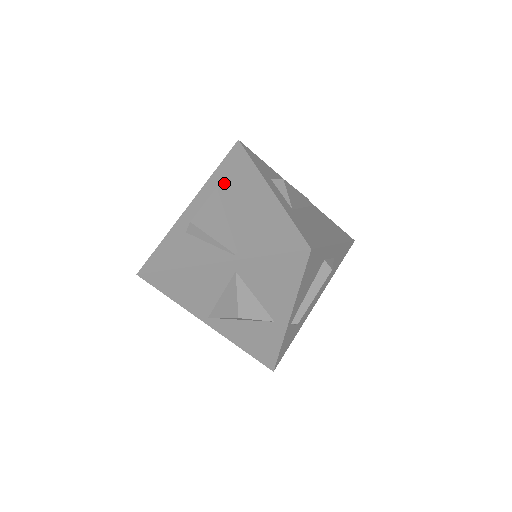
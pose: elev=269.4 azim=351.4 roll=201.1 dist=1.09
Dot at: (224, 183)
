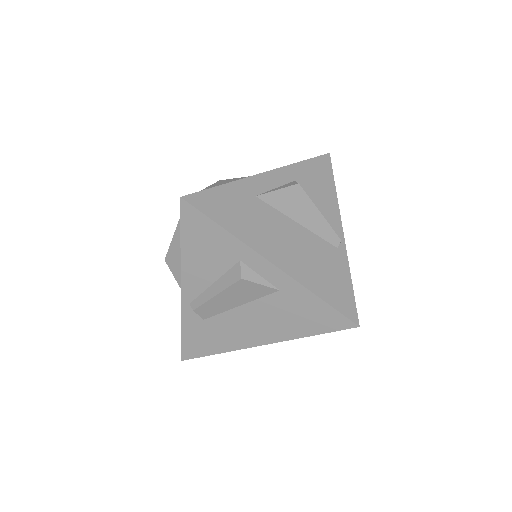
Dot at: occluded
